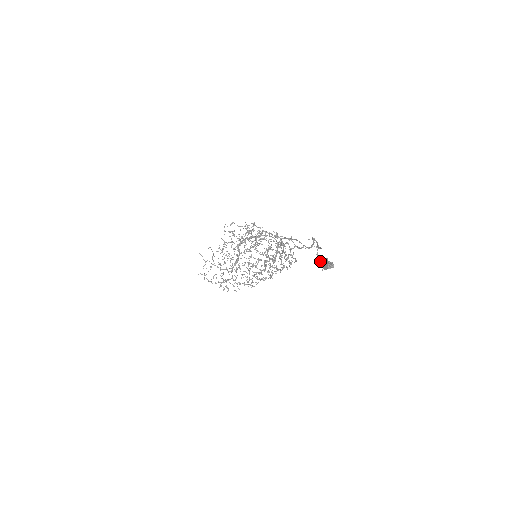
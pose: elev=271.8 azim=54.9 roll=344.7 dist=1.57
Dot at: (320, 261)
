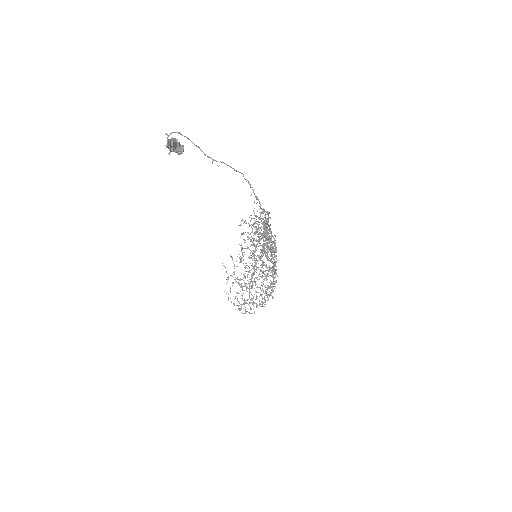
Dot at: (167, 141)
